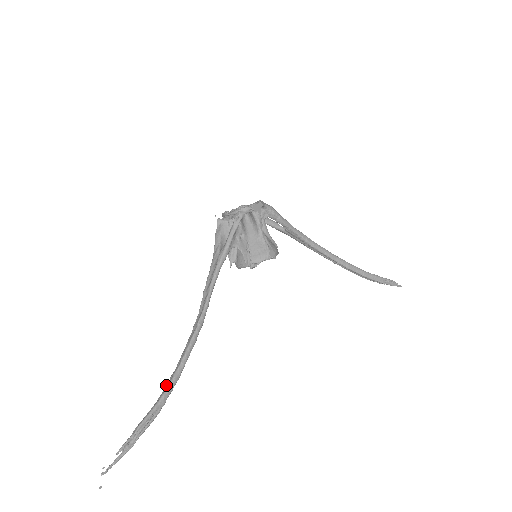
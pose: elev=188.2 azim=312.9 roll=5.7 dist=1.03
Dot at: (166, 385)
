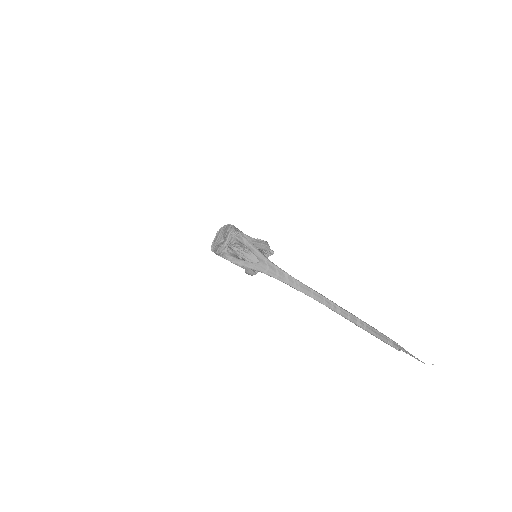
Dot at: (355, 321)
